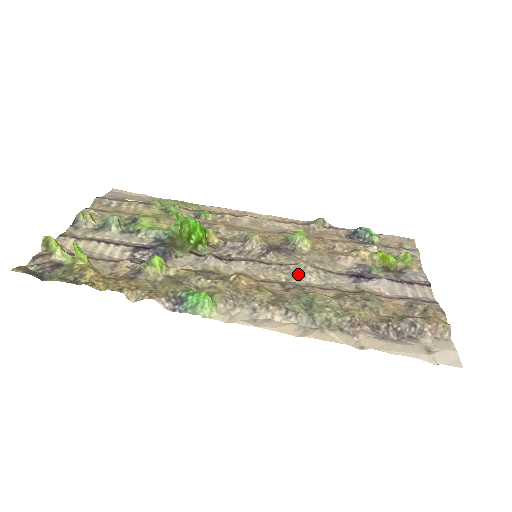
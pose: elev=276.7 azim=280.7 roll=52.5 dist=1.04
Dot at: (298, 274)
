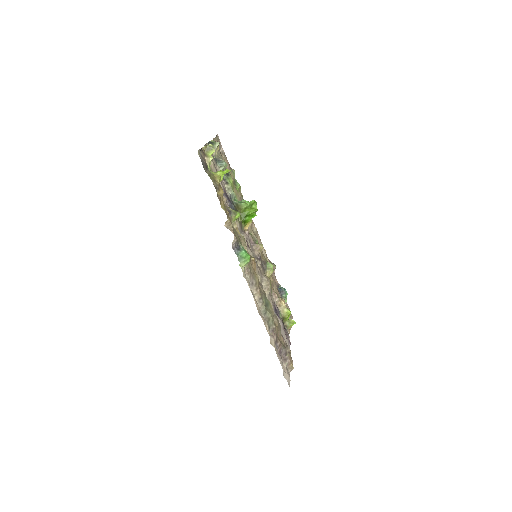
Dot at: (264, 284)
